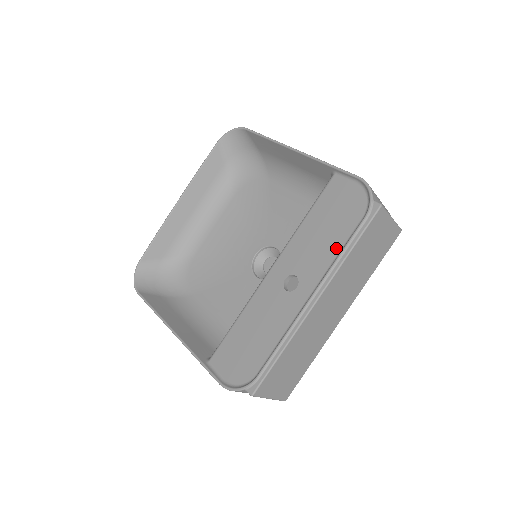
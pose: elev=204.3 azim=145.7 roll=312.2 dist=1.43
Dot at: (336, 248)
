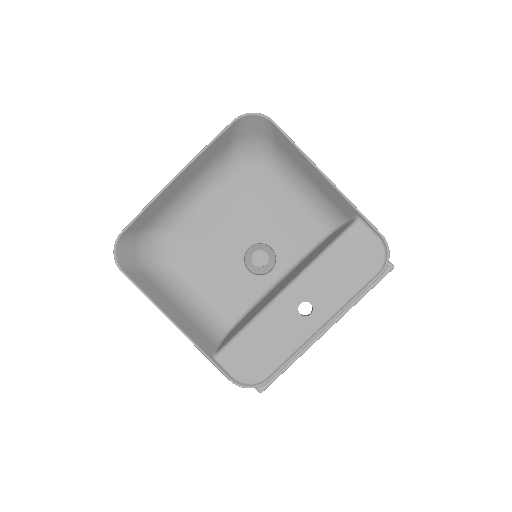
Dot at: (351, 291)
